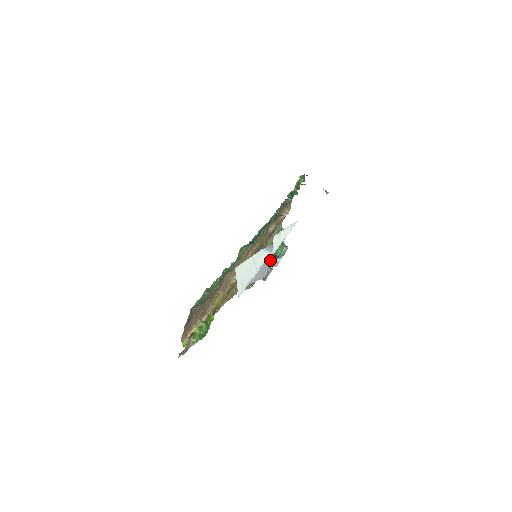
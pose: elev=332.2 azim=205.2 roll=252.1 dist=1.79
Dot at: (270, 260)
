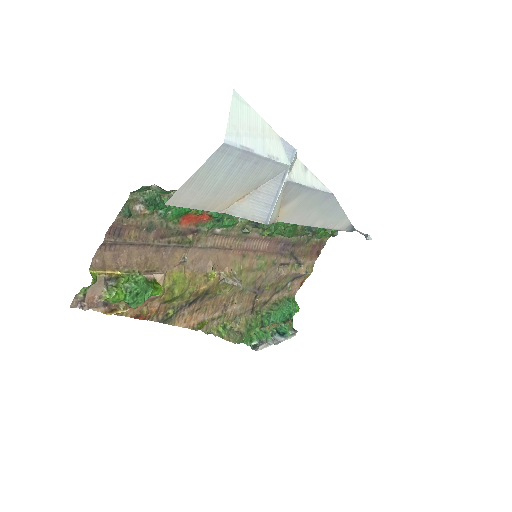
Dot at: (269, 332)
